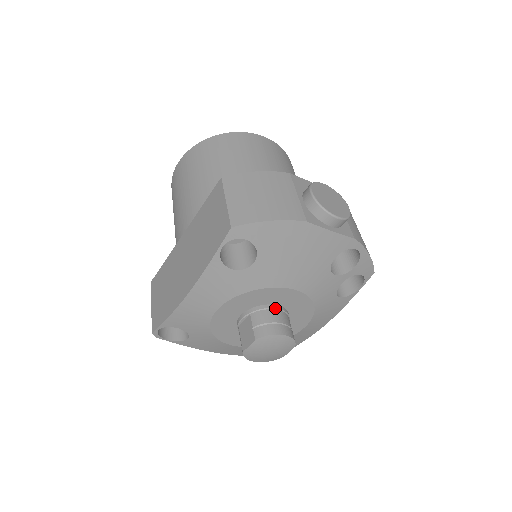
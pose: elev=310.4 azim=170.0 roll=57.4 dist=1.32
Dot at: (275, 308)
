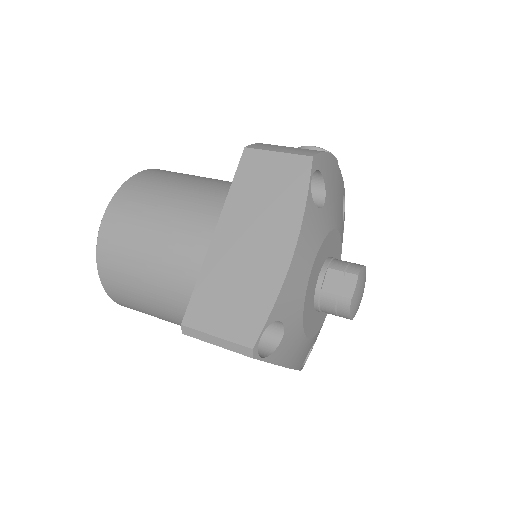
Dot at: (335, 258)
